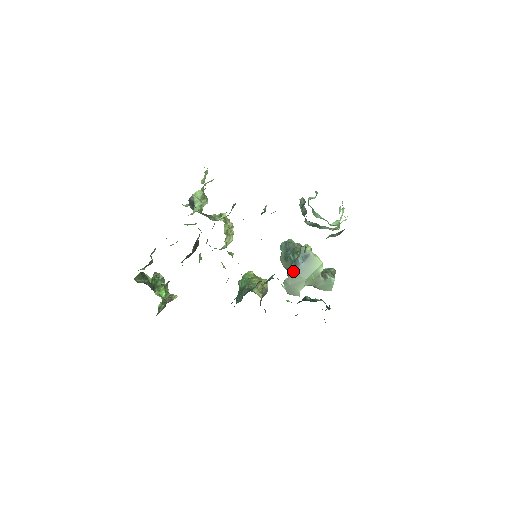
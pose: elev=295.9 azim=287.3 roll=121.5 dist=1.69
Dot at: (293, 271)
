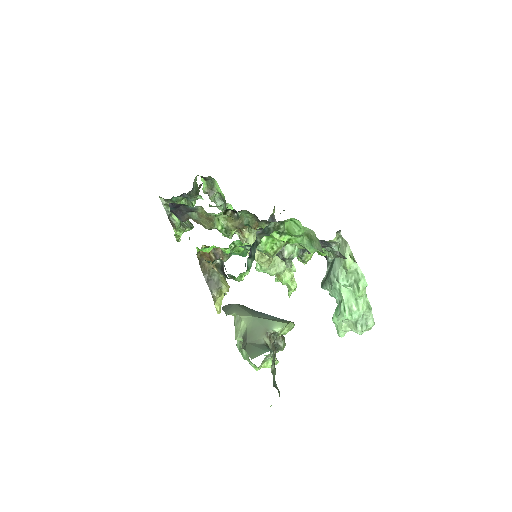
Dot at: (254, 310)
